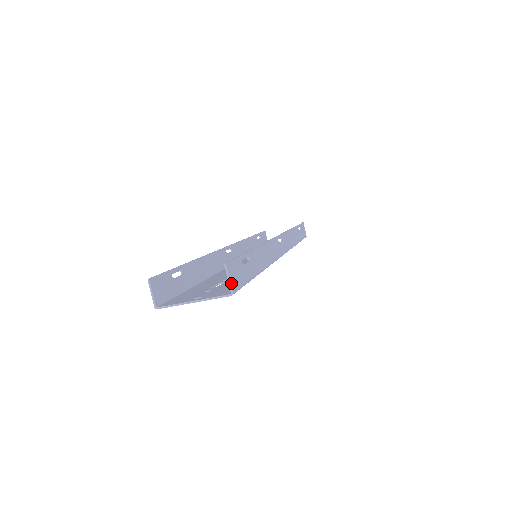
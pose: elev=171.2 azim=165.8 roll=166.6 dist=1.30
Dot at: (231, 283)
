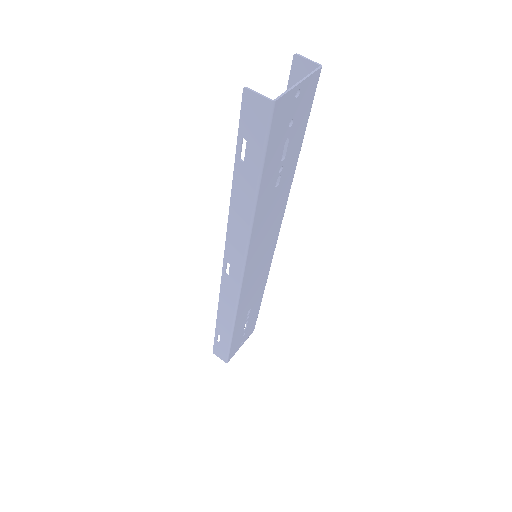
Dot at: (312, 63)
